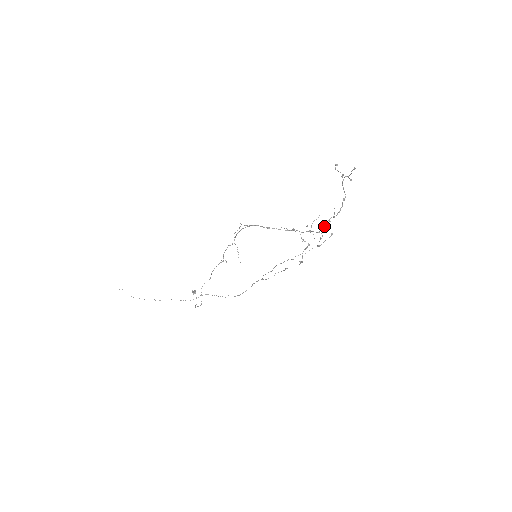
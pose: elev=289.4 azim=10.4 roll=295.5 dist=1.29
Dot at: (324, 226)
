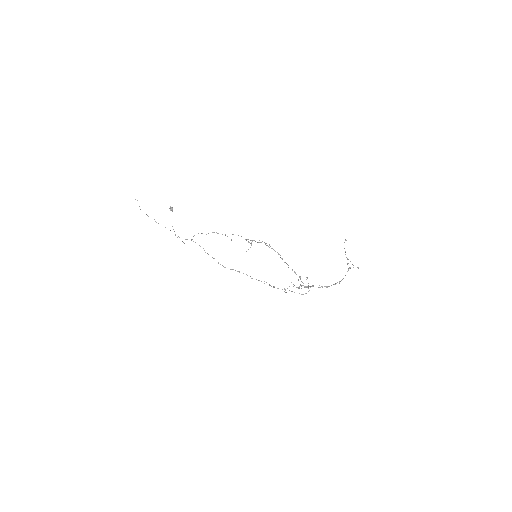
Dot at: occluded
